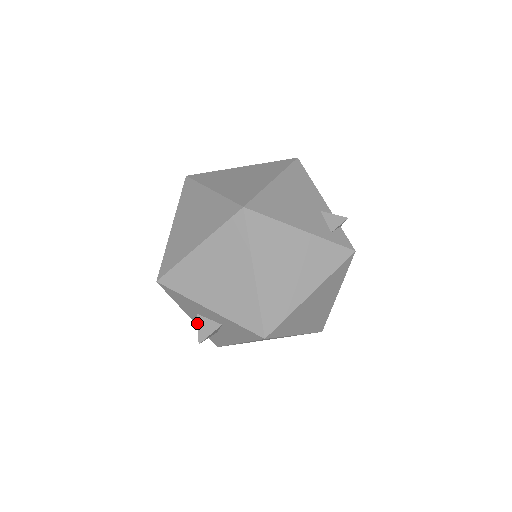
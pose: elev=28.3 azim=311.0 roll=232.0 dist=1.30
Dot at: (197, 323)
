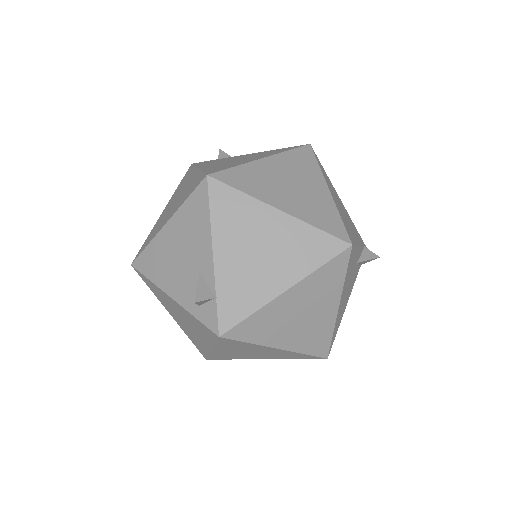
Dot at: occluded
